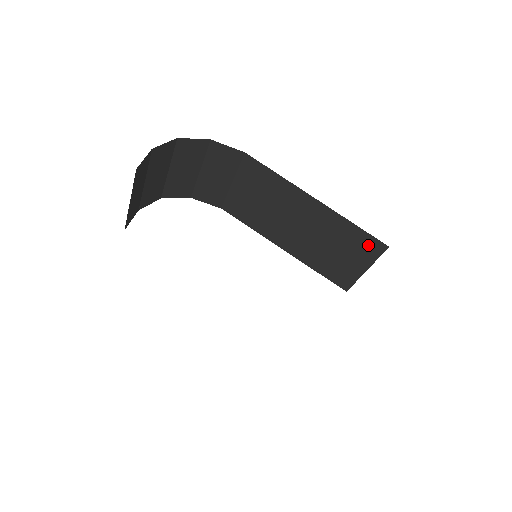
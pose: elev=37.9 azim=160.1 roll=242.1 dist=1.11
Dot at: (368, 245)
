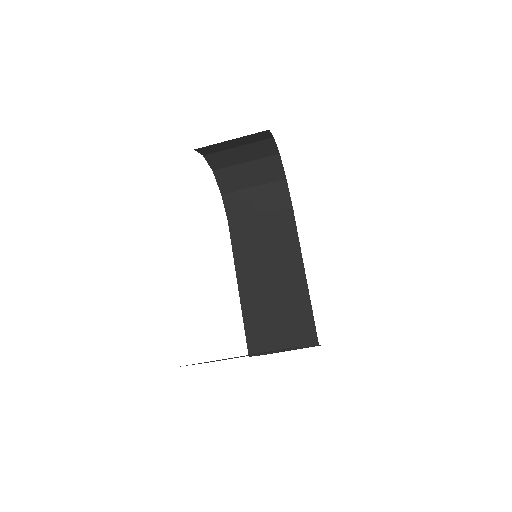
Dot at: (306, 332)
